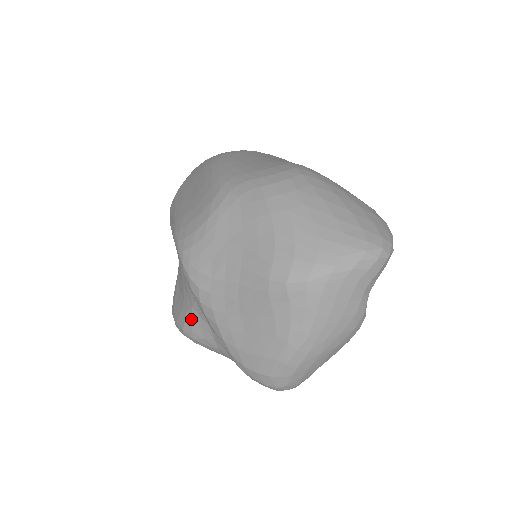
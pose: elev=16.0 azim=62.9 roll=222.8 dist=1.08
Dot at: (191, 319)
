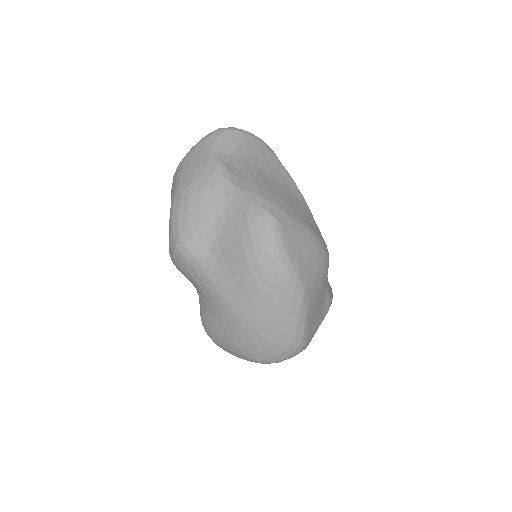
Dot at: occluded
